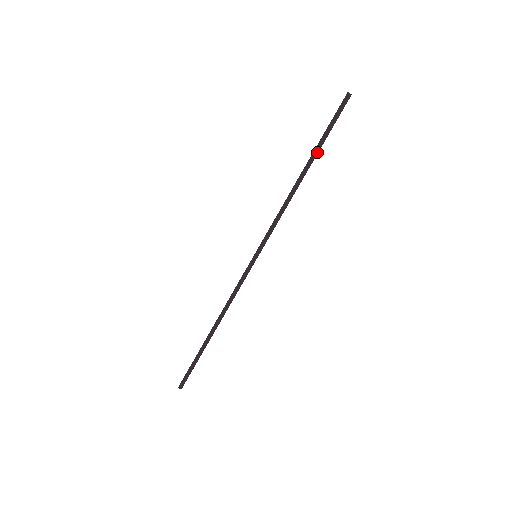
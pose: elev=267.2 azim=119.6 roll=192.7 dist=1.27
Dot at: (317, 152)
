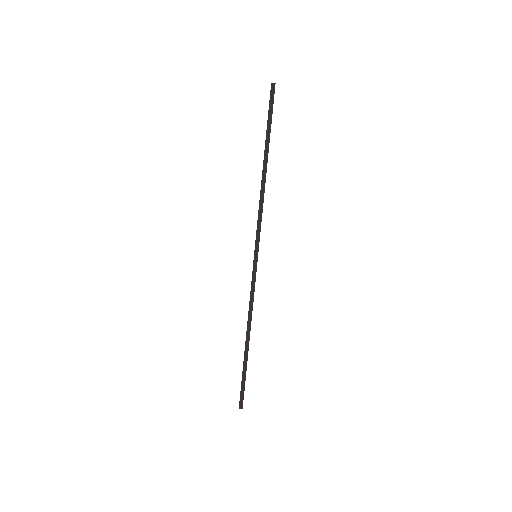
Dot at: (268, 143)
